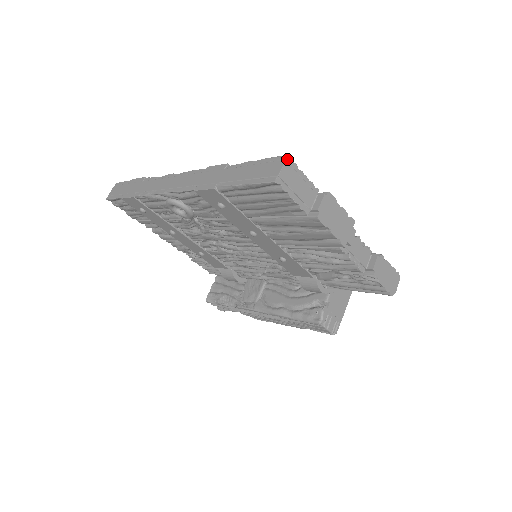
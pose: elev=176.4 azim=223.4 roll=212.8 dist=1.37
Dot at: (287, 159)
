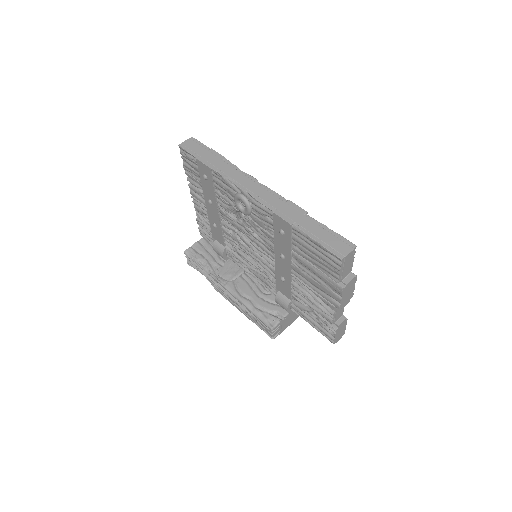
Dot at: (355, 248)
